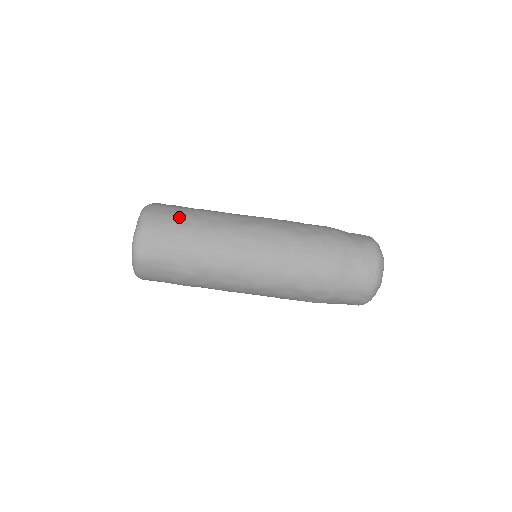
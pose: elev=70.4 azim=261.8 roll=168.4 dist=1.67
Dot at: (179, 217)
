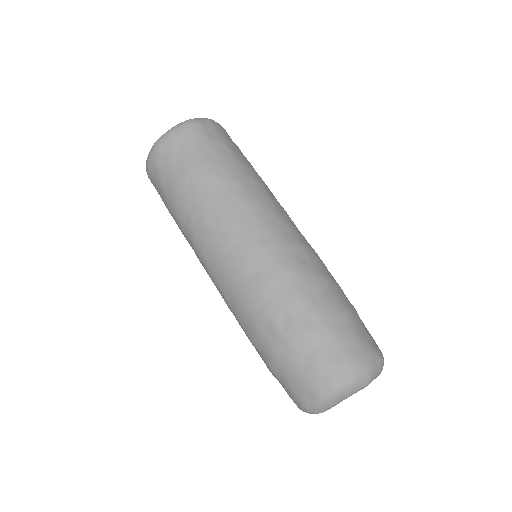
Dot at: occluded
